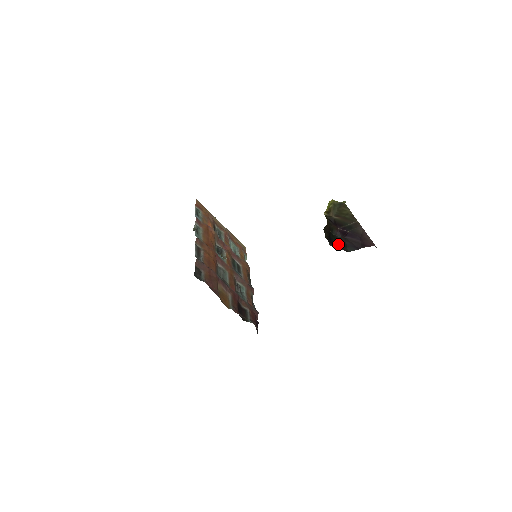
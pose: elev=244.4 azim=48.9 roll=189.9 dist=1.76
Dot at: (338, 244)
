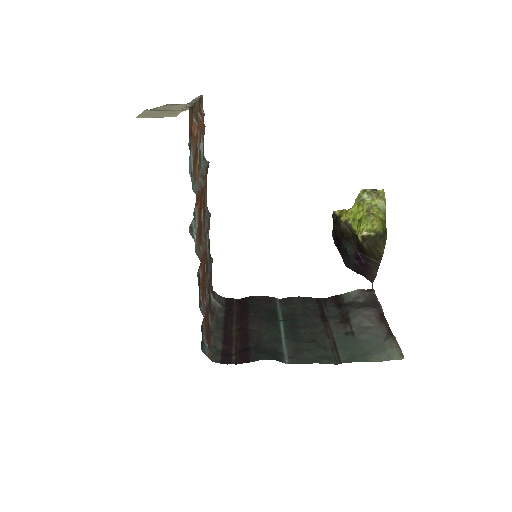
Dot at: (343, 254)
